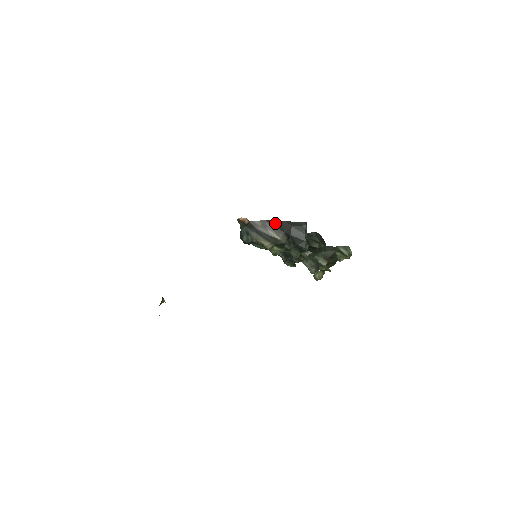
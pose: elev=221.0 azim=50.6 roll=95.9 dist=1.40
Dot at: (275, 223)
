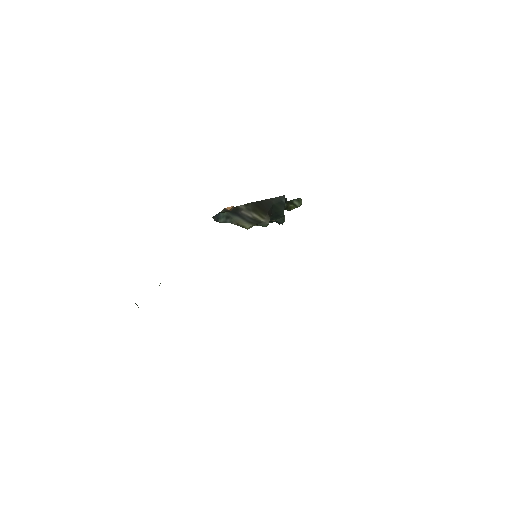
Dot at: (259, 204)
